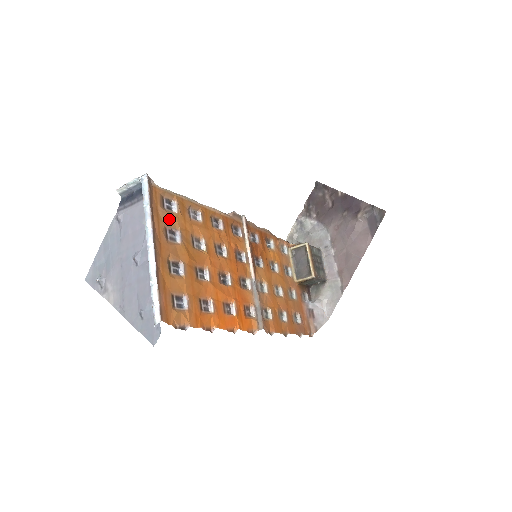
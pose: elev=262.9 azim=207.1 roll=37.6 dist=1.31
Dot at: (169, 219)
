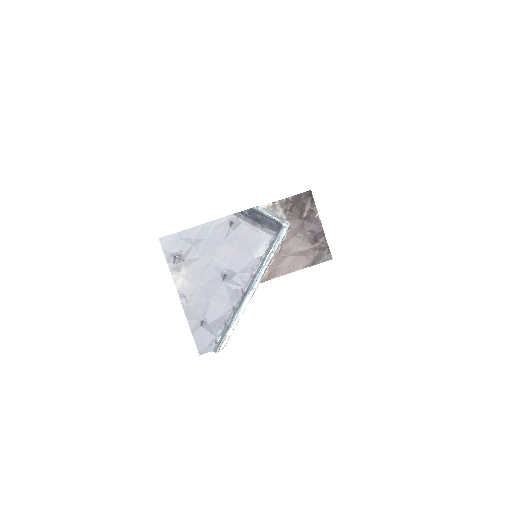
Dot at: occluded
